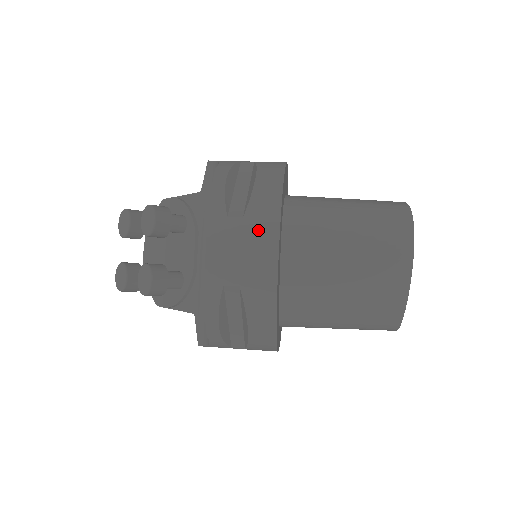
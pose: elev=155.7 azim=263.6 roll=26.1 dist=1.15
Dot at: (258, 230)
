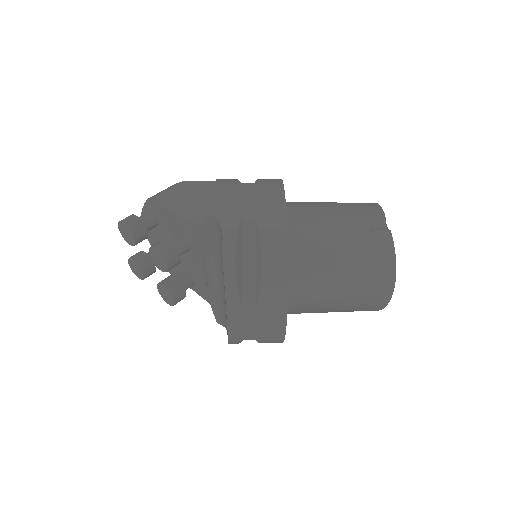
Dot at: (269, 315)
